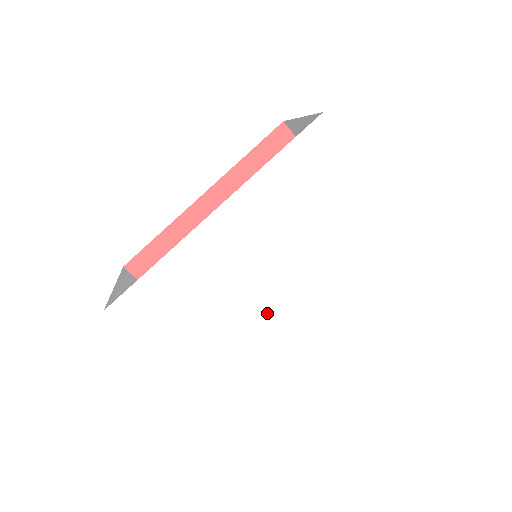
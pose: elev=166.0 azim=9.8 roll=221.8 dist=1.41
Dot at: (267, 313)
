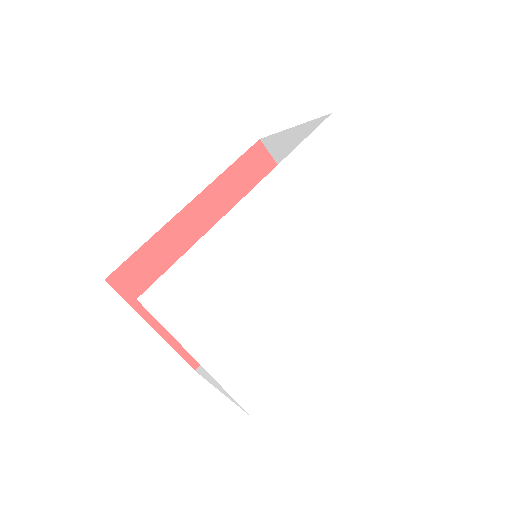
Dot at: (291, 299)
